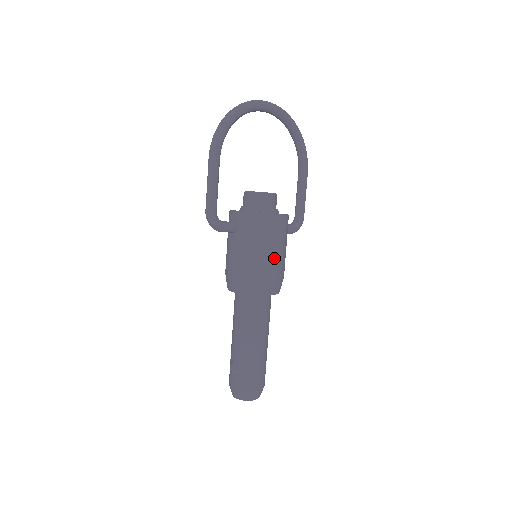
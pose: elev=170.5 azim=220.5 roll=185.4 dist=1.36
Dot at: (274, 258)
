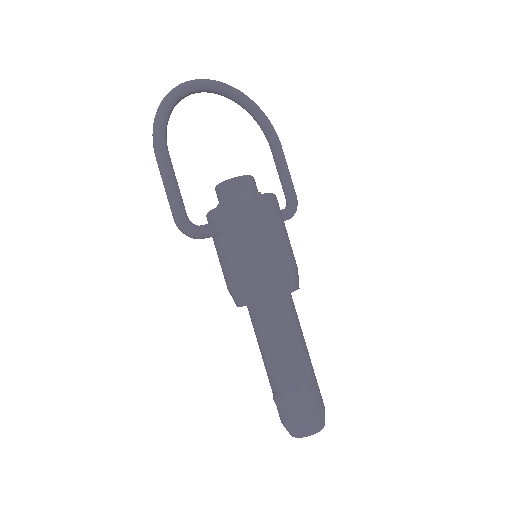
Dot at: (276, 247)
